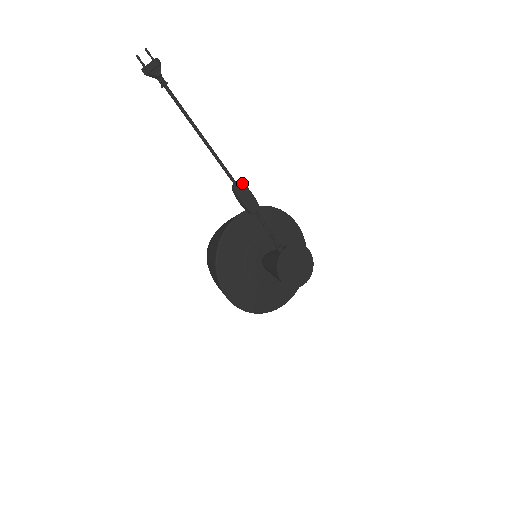
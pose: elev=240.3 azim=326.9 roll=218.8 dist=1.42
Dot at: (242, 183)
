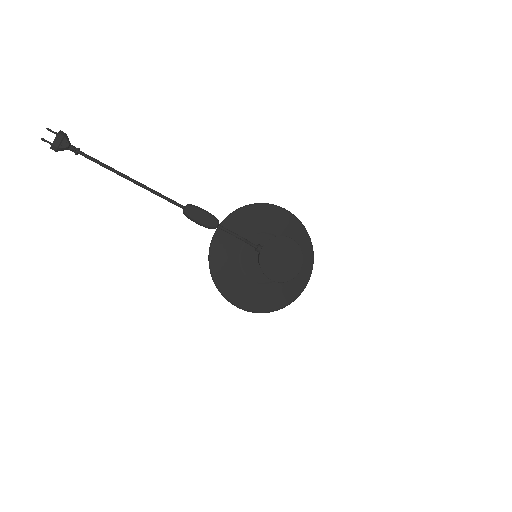
Dot at: (190, 205)
